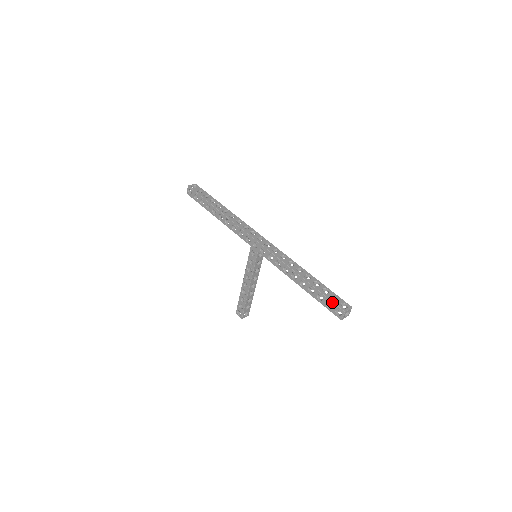
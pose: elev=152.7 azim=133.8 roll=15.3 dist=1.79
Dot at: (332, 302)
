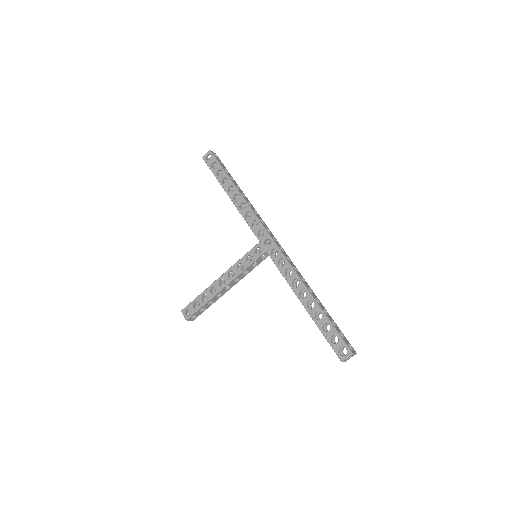
Dot at: (341, 337)
